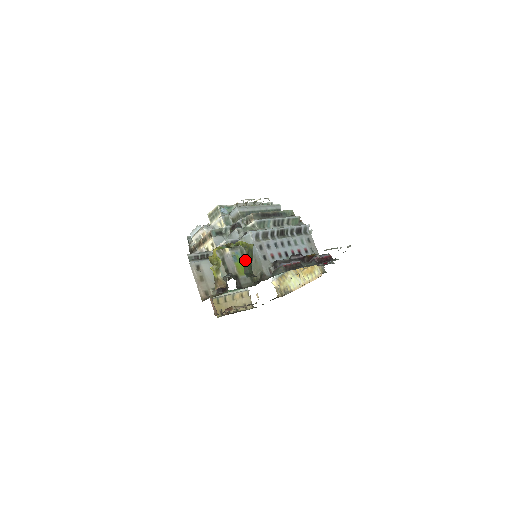
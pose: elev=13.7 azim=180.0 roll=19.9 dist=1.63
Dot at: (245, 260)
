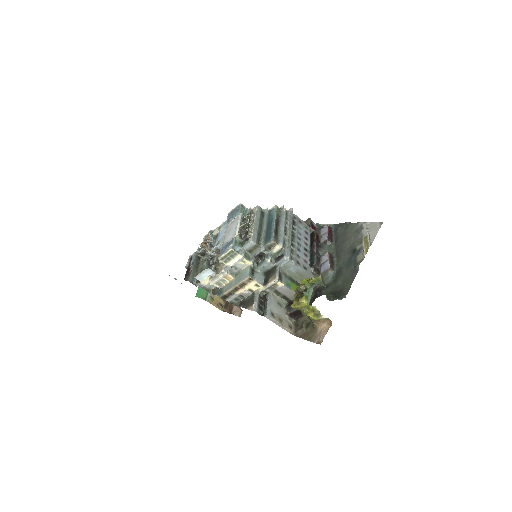
Dot at: (291, 279)
